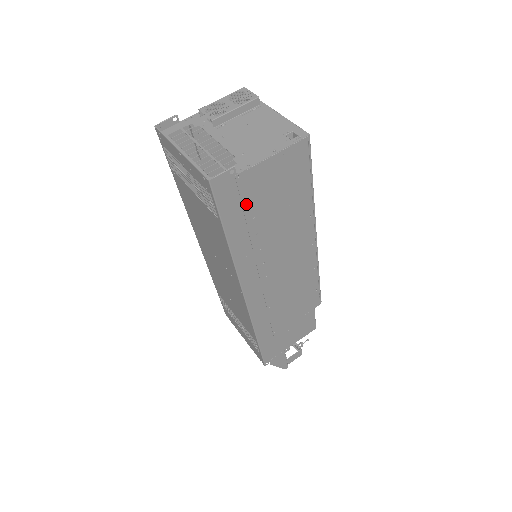
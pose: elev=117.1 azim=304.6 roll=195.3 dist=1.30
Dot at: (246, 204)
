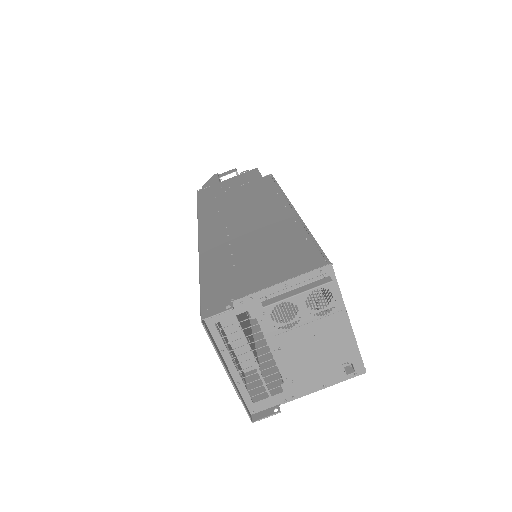
Dot at: (274, 376)
